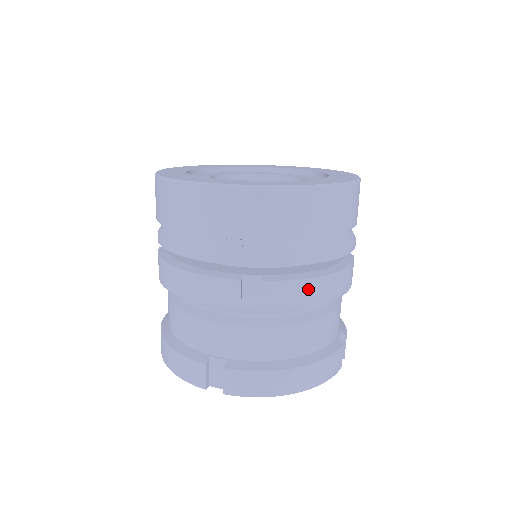
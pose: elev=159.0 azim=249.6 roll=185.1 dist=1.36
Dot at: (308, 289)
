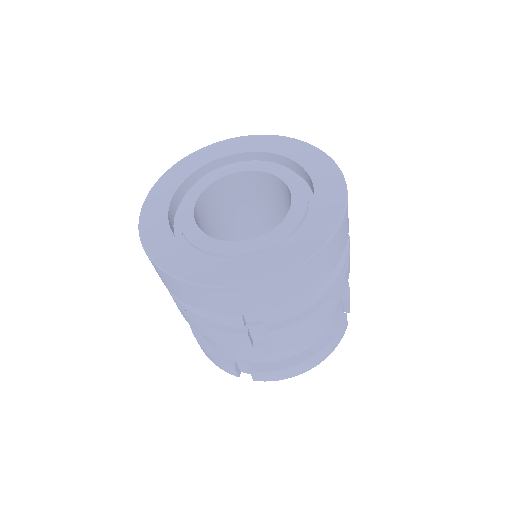
Dot at: (308, 322)
